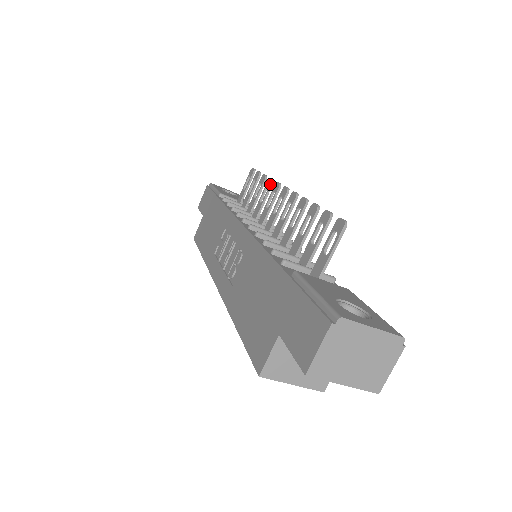
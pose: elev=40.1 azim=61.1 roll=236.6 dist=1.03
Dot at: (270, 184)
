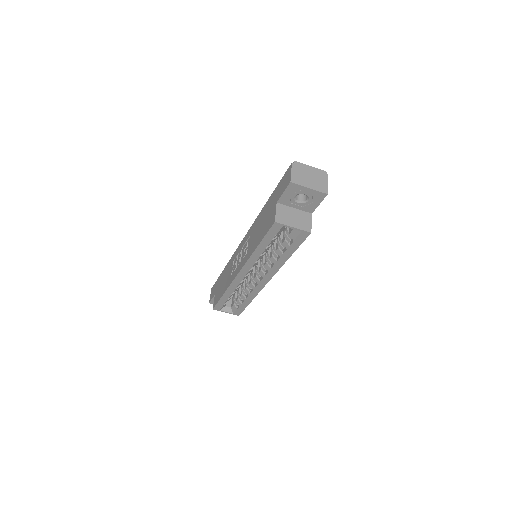
Dot at: occluded
